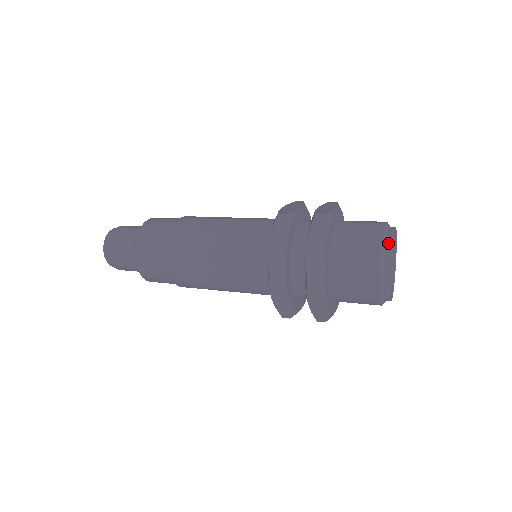
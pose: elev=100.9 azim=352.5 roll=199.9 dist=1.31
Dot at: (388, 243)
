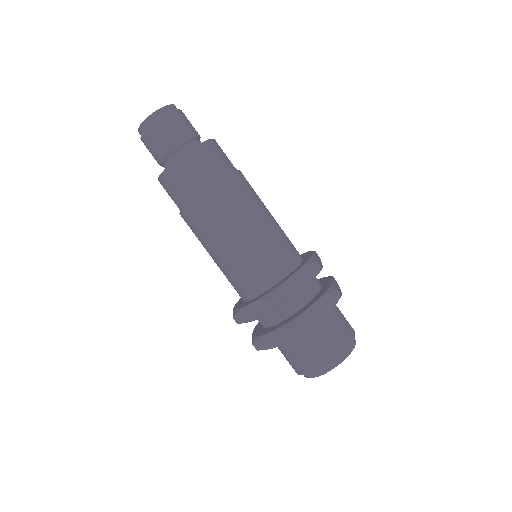
Dot at: (350, 349)
